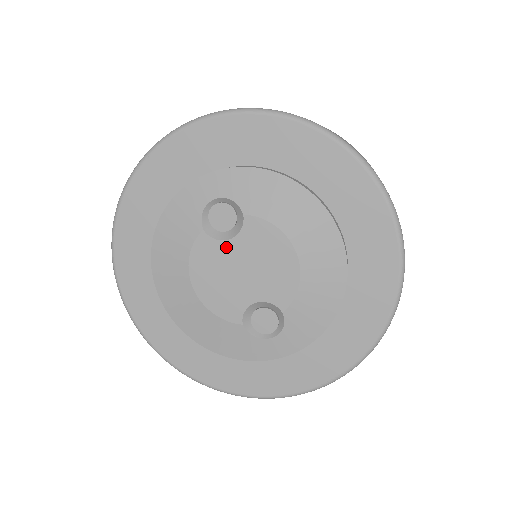
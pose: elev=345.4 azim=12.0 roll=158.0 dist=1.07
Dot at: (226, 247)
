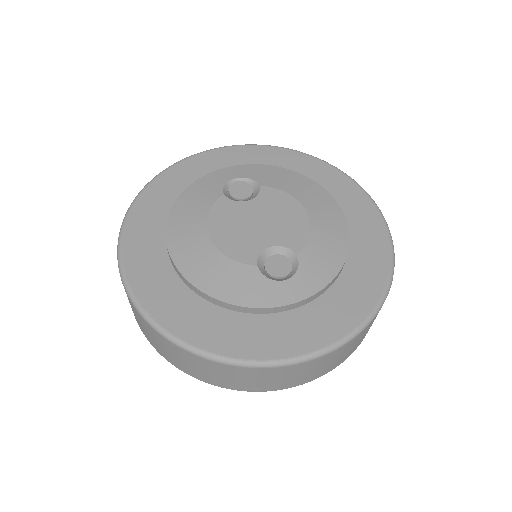
Dot at: (244, 206)
